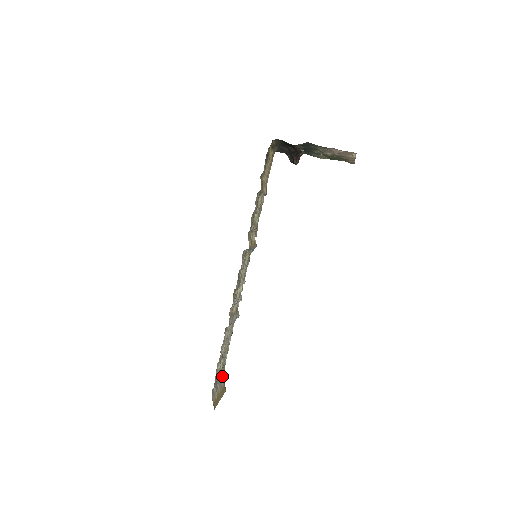
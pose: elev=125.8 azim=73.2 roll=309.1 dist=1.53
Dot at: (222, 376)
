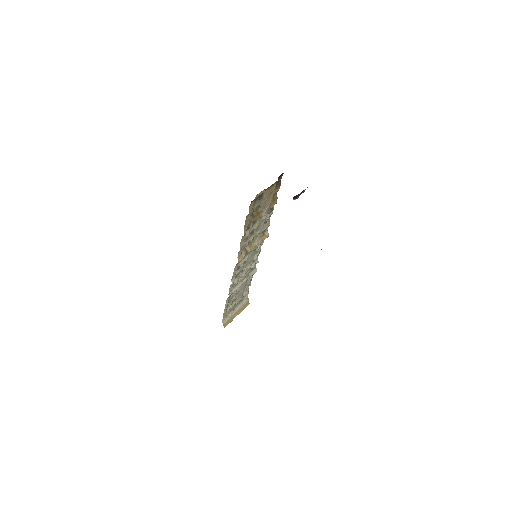
Dot at: (244, 298)
